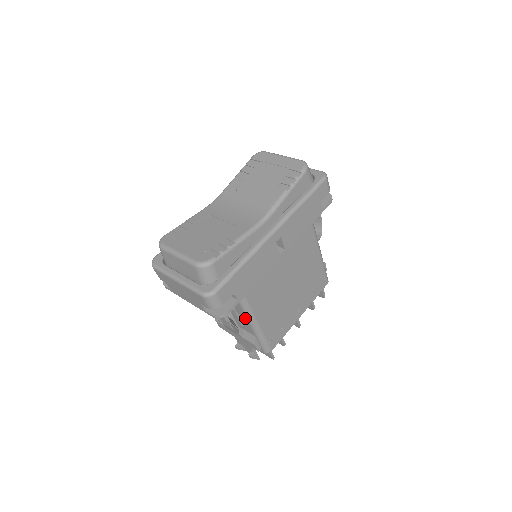
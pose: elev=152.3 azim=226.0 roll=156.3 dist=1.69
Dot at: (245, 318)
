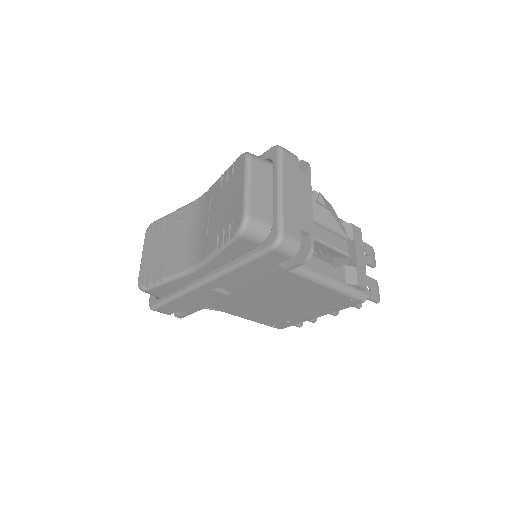
Dot at: occluded
